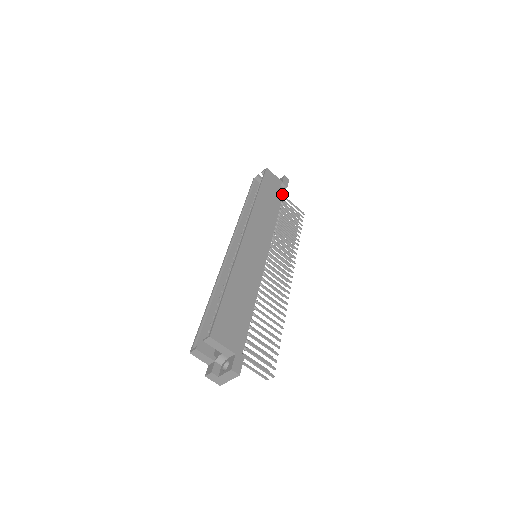
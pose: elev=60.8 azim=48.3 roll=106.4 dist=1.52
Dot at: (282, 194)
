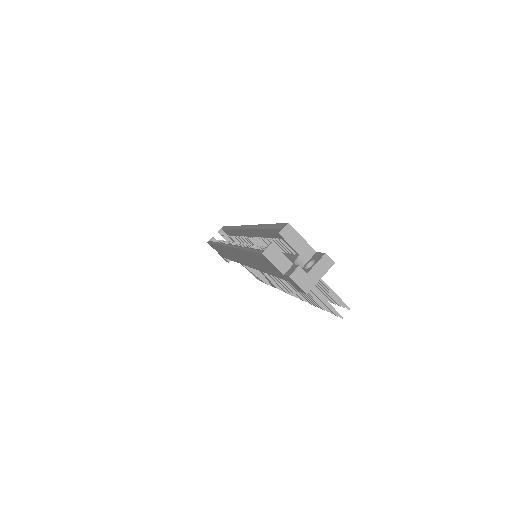
Dot at: occluded
